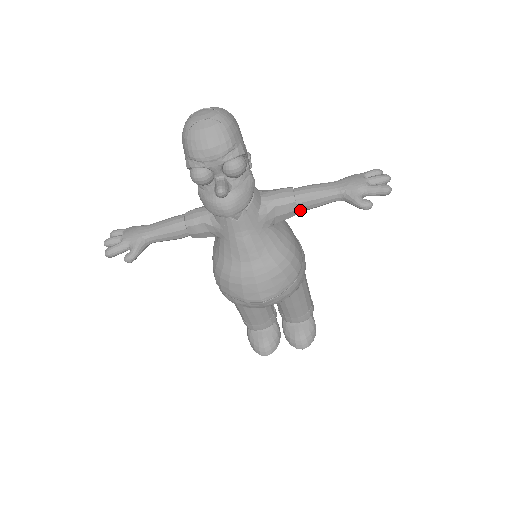
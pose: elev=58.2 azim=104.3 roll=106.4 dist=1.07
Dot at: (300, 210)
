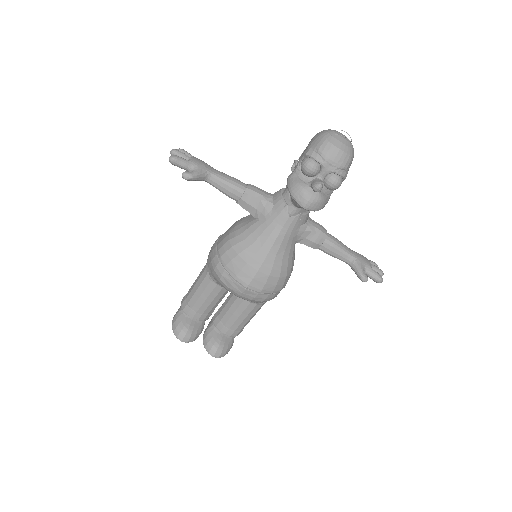
Dot at: (320, 248)
